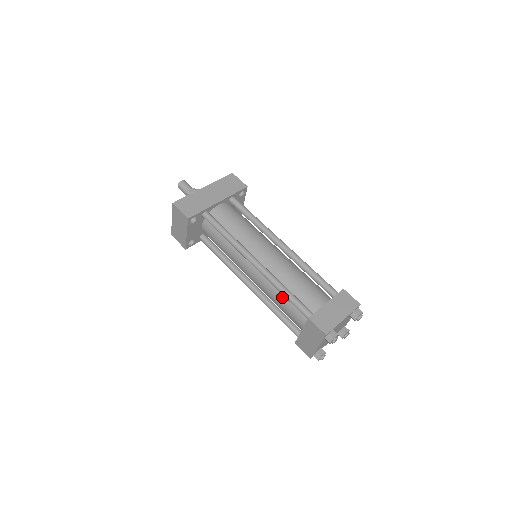
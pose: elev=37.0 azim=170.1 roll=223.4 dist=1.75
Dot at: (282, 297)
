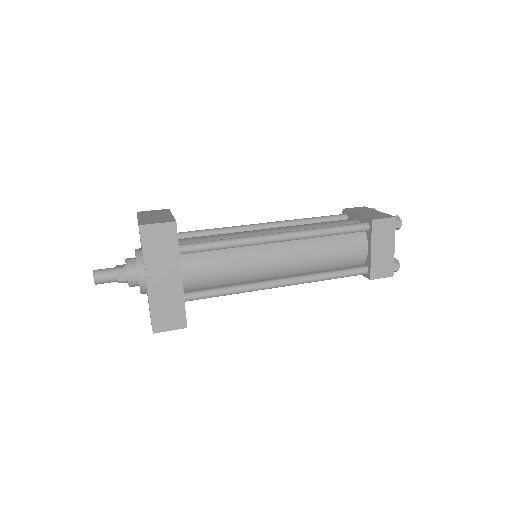
Dot at: occluded
